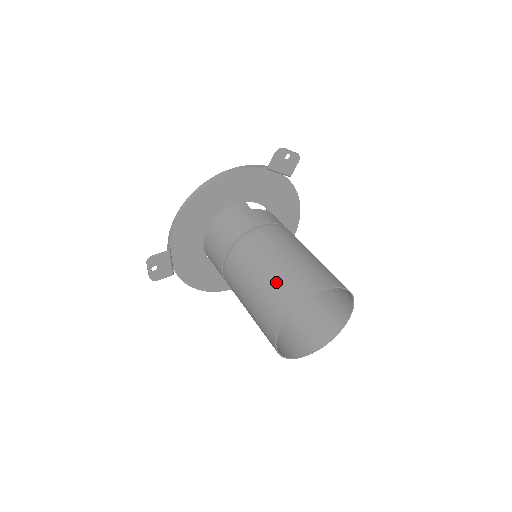
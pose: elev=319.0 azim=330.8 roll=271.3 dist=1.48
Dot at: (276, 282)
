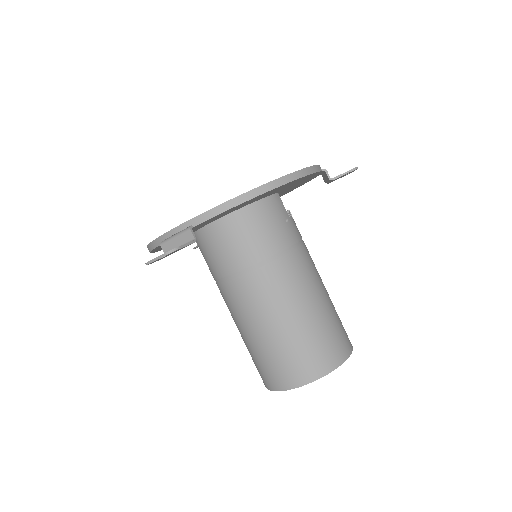
Dot at: (315, 334)
